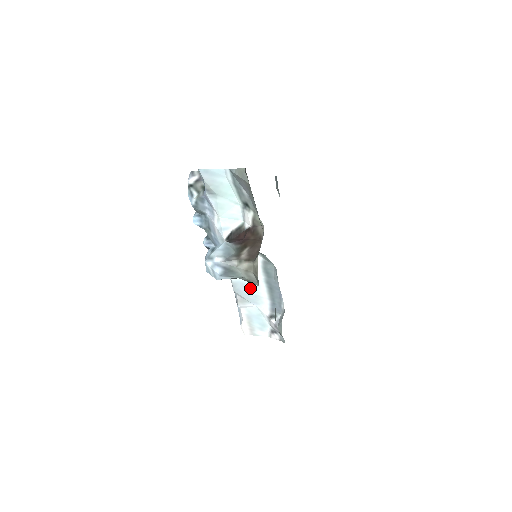
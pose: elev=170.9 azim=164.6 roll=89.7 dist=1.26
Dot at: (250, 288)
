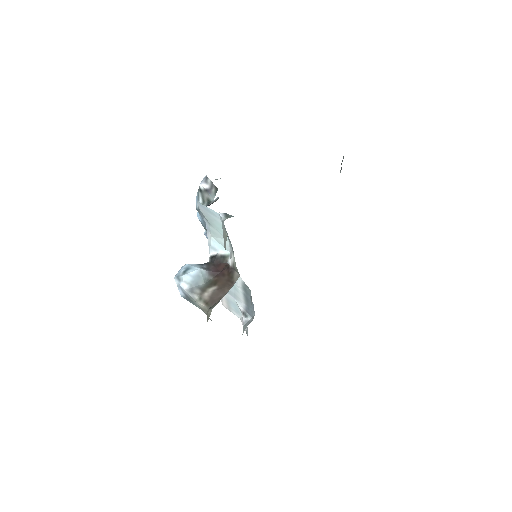
Dot at: (231, 288)
